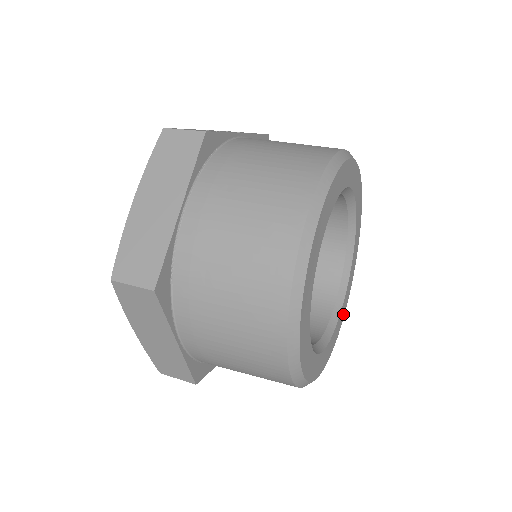
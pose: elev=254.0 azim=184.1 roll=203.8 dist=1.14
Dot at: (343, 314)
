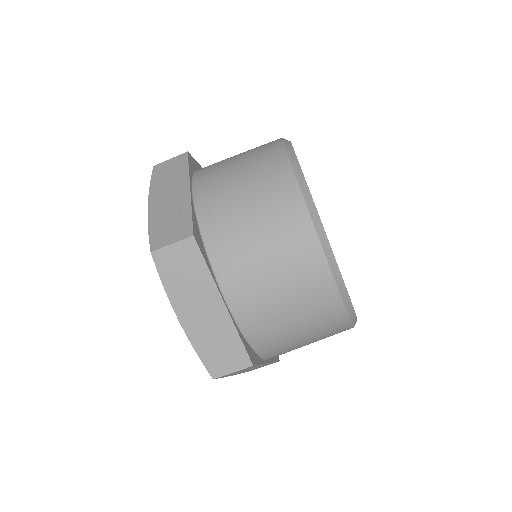
Dot at: occluded
